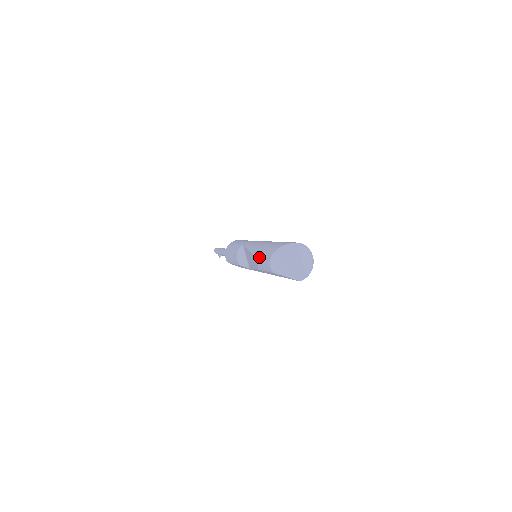
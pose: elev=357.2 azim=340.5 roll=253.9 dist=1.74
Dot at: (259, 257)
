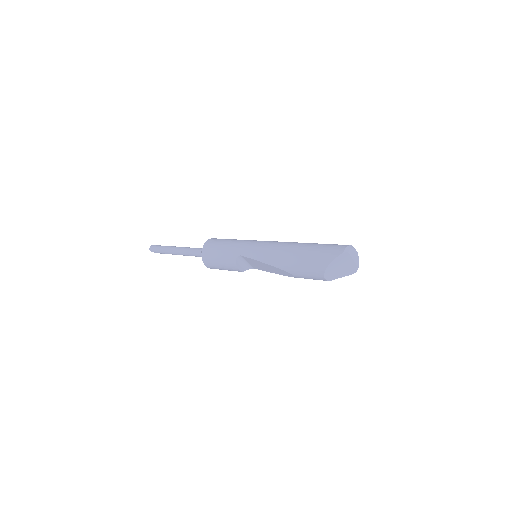
Dot at: (297, 271)
